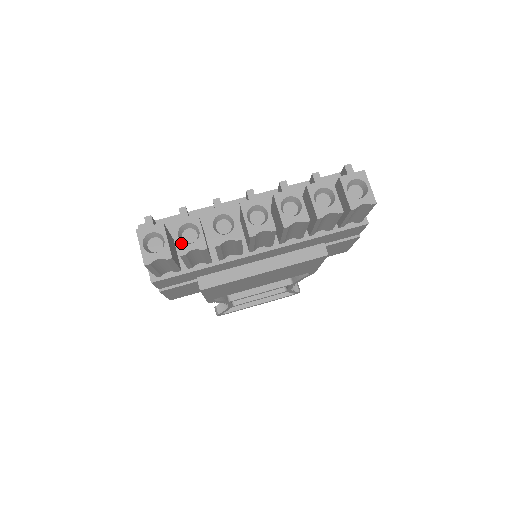
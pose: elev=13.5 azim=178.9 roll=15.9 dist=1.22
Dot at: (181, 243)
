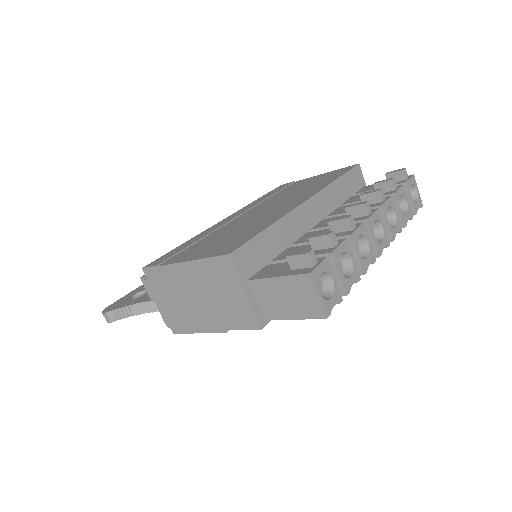
Dot at: (344, 279)
